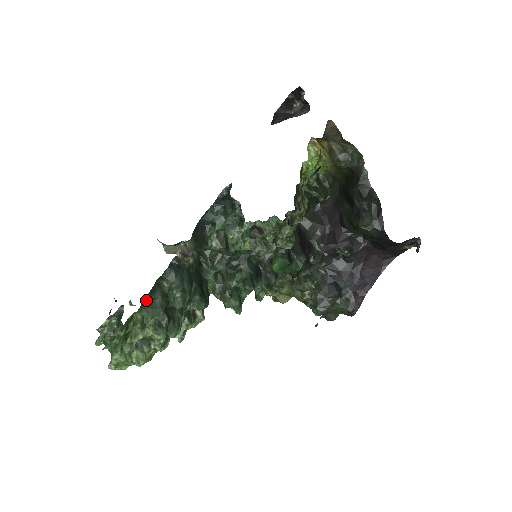
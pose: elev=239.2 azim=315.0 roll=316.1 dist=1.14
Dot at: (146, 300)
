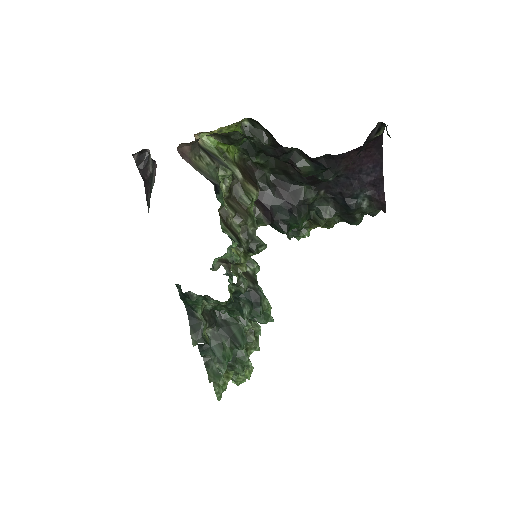
Dot at: (208, 372)
